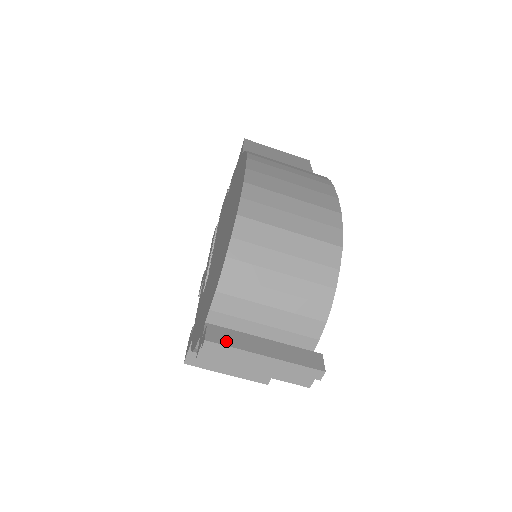
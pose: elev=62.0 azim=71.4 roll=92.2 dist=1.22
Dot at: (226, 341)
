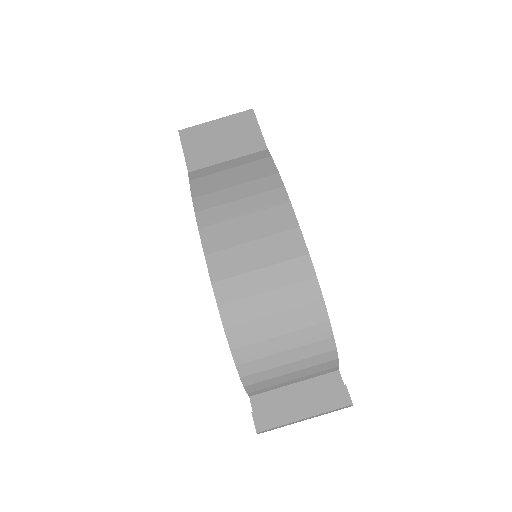
Dot at: (271, 423)
